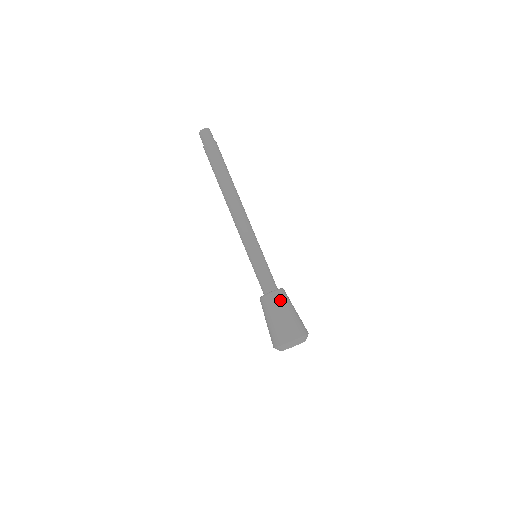
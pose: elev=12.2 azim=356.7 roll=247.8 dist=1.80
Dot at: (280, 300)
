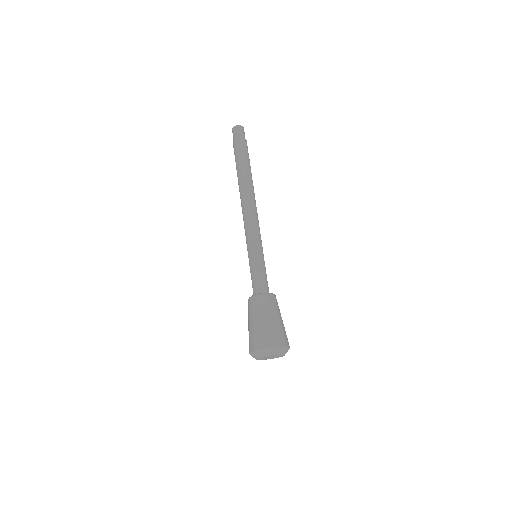
Dot at: occluded
